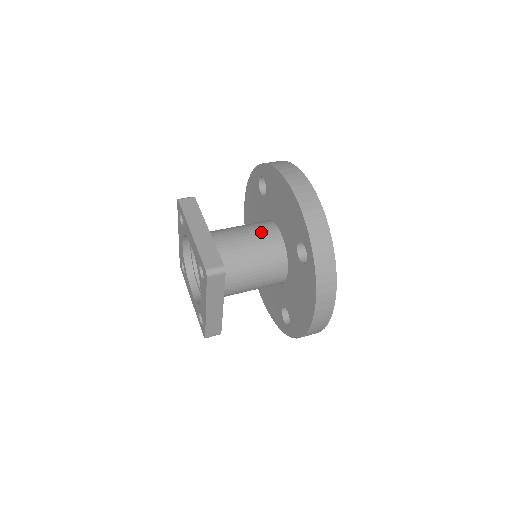
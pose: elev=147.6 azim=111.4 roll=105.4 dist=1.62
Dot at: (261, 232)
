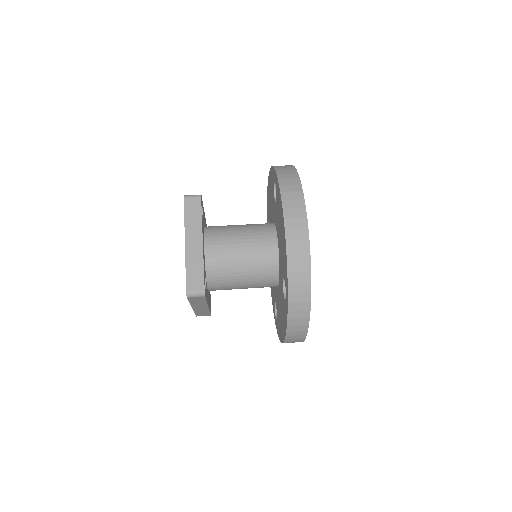
Dot at: (259, 245)
